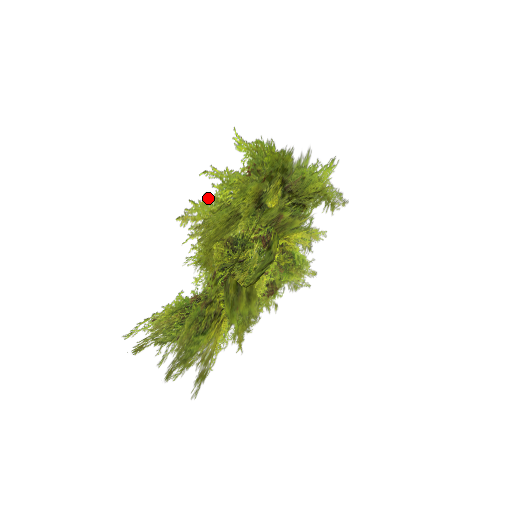
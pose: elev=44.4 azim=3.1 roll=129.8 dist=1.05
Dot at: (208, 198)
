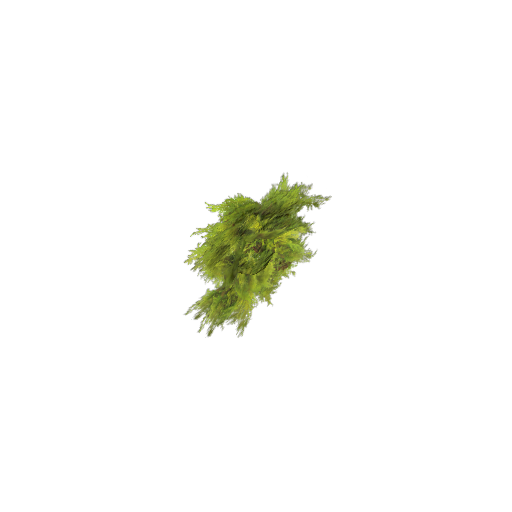
Dot at: (190, 257)
